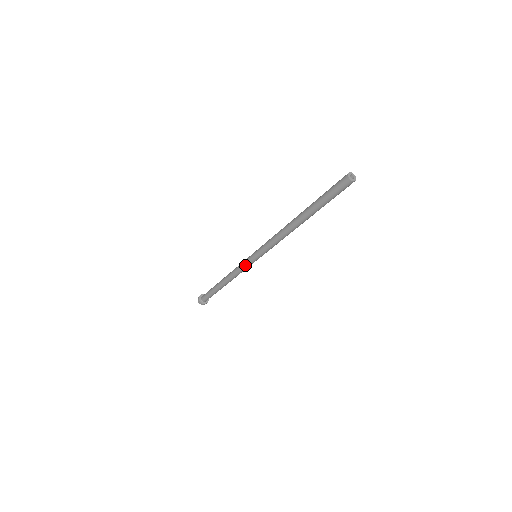
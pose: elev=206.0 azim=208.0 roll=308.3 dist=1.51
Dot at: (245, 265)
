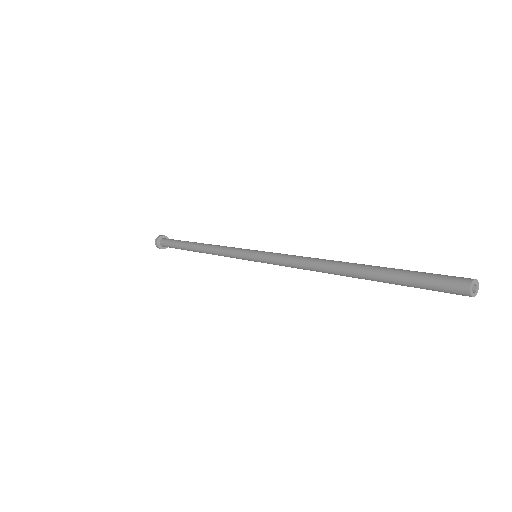
Dot at: occluded
